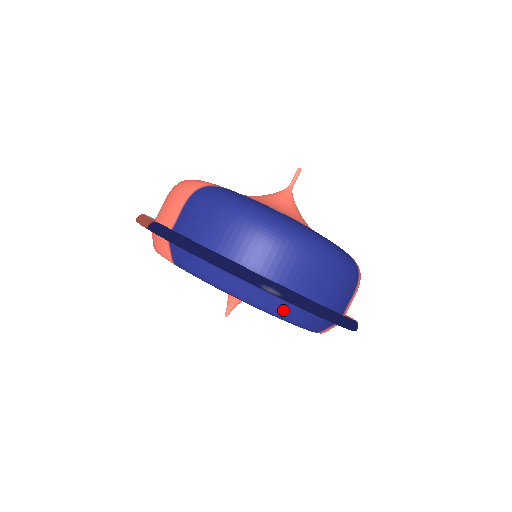
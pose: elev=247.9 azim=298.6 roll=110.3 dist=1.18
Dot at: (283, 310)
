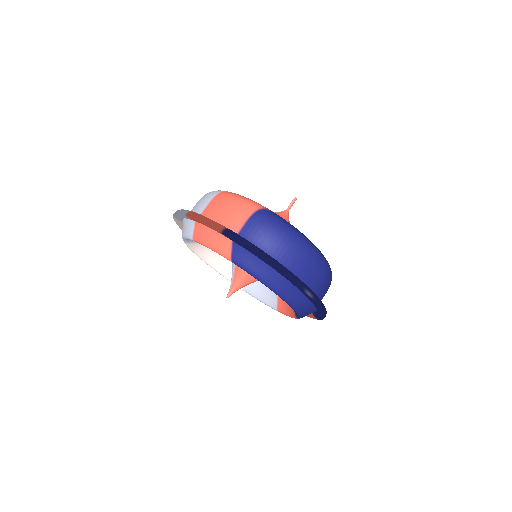
Dot at: (300, 305)
